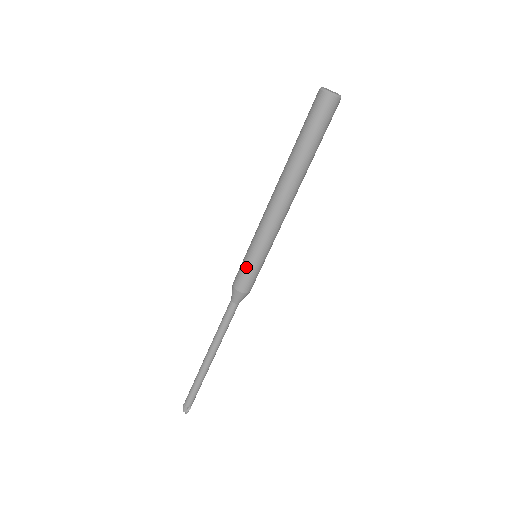
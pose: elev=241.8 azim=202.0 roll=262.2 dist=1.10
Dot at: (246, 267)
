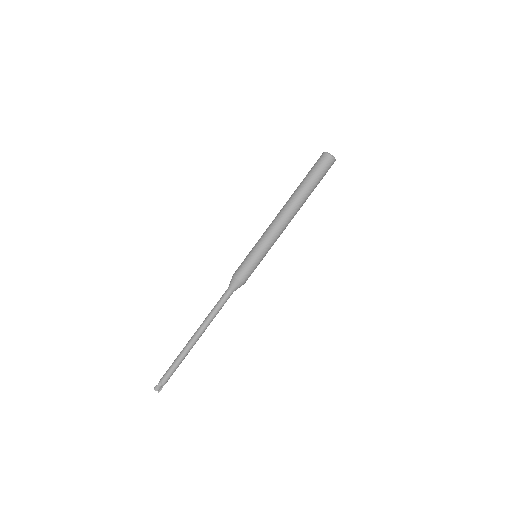
Dot at: (253, 265)
